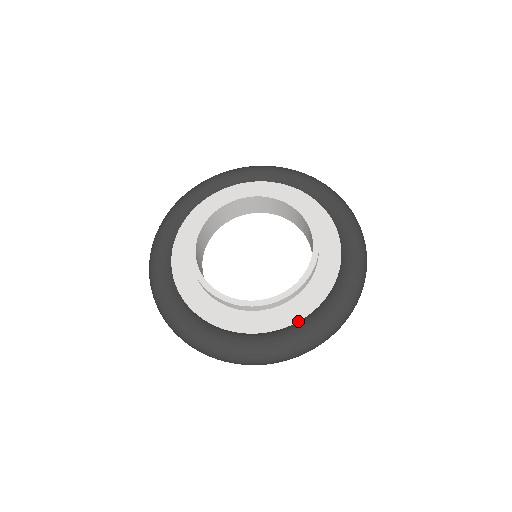
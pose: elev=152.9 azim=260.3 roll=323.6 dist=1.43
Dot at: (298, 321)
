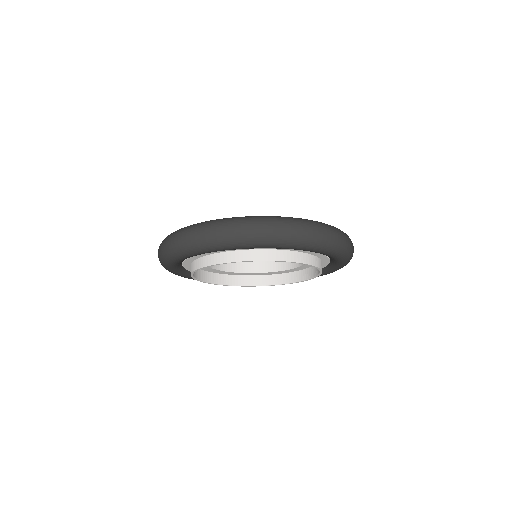
Dot at: occluded
